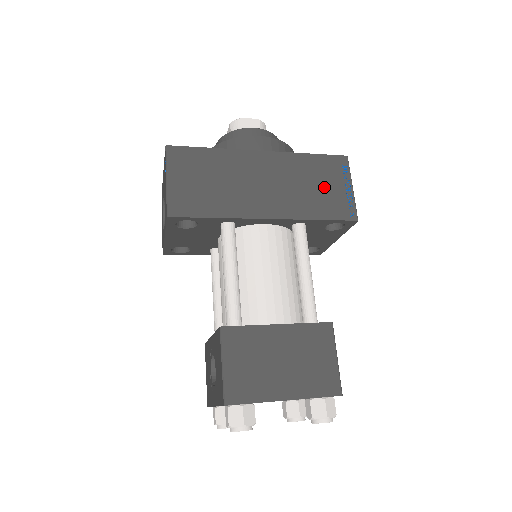
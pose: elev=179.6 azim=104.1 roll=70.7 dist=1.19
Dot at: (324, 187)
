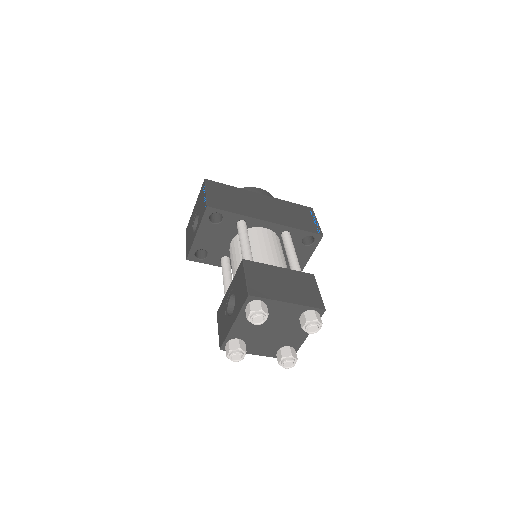
Dot at: (300, 217)
